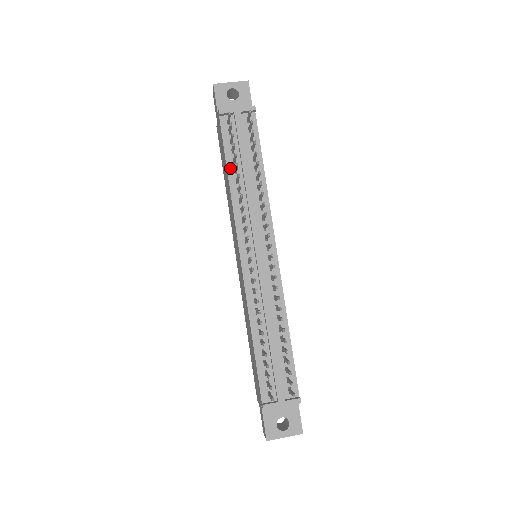
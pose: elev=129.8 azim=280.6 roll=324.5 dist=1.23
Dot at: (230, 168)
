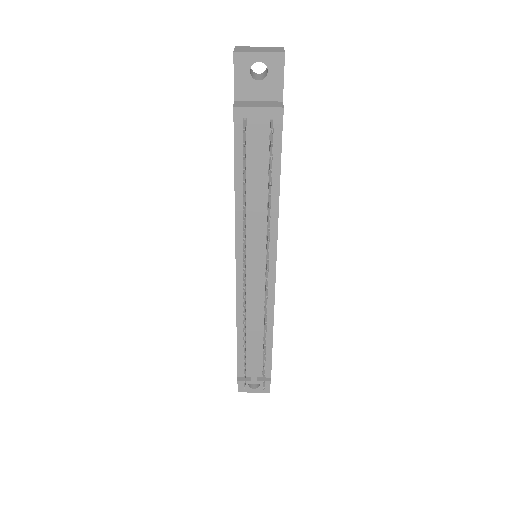
Dot at: (238, 180)
